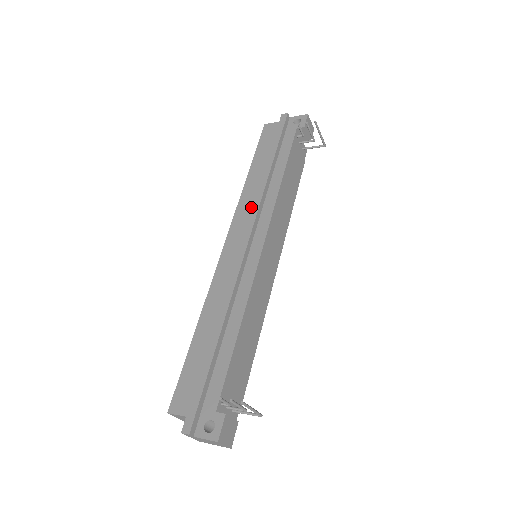
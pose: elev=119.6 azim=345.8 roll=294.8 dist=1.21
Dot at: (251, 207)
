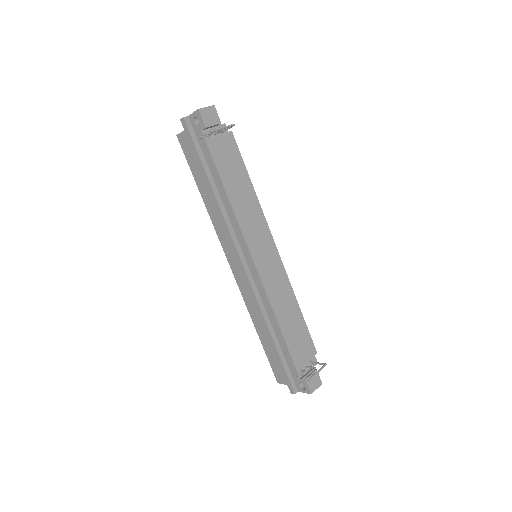
Dot at: (225, 232)
